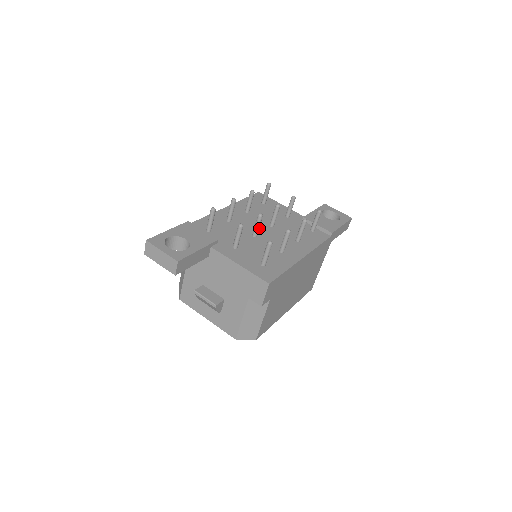
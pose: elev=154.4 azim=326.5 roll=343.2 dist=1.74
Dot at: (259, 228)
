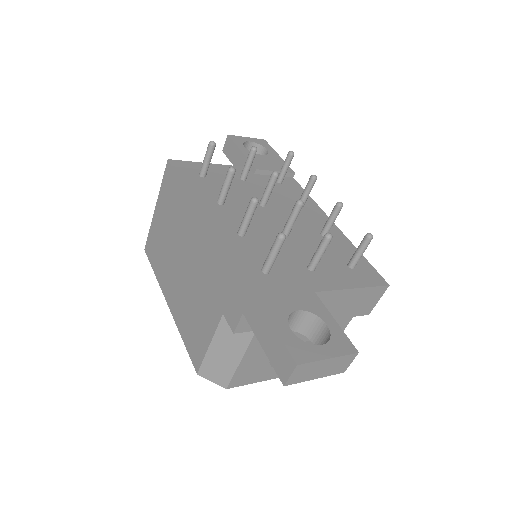
Dot at: (267, 219)
